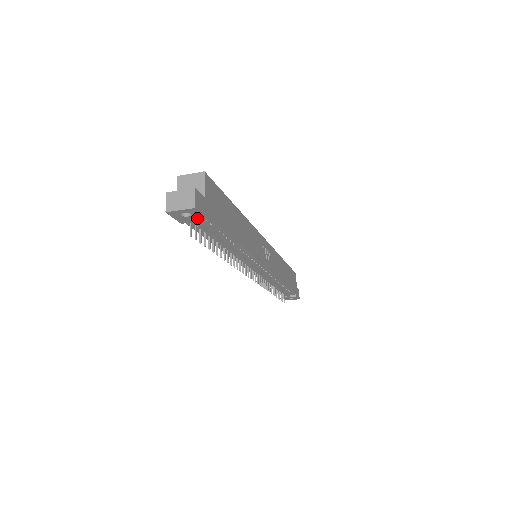
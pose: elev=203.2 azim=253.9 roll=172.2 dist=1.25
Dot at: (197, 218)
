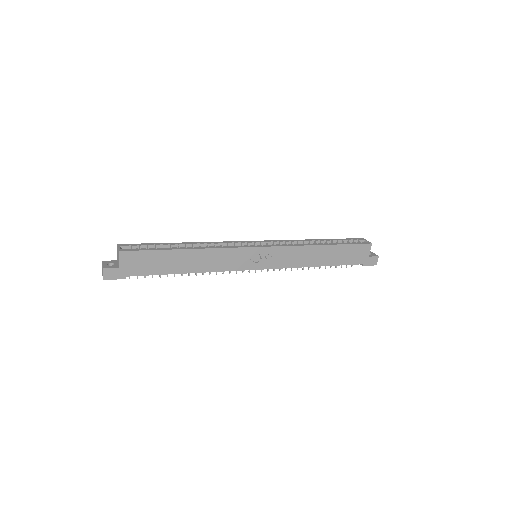
Dot at: (120, 277)
